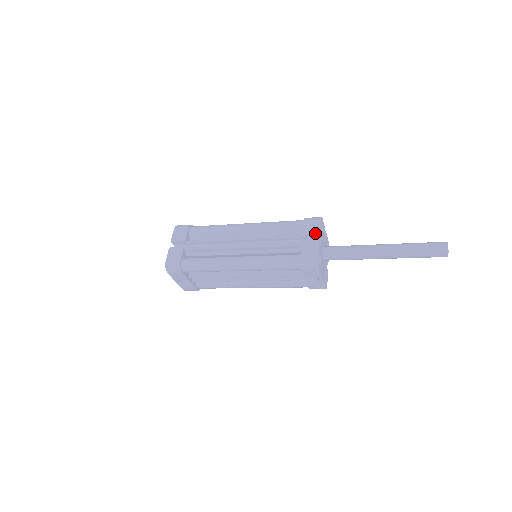
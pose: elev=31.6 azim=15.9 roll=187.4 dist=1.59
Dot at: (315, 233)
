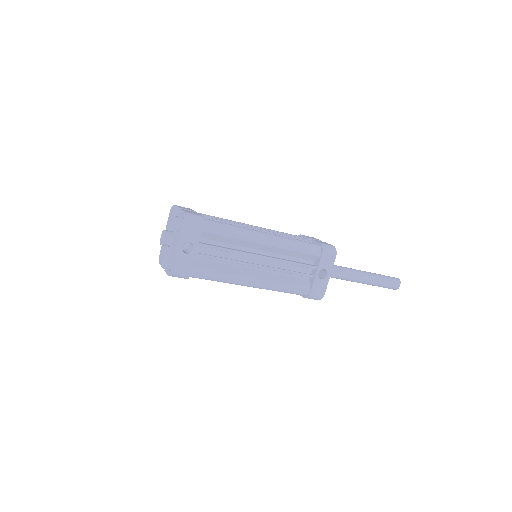
Dot at: (317, 239)
